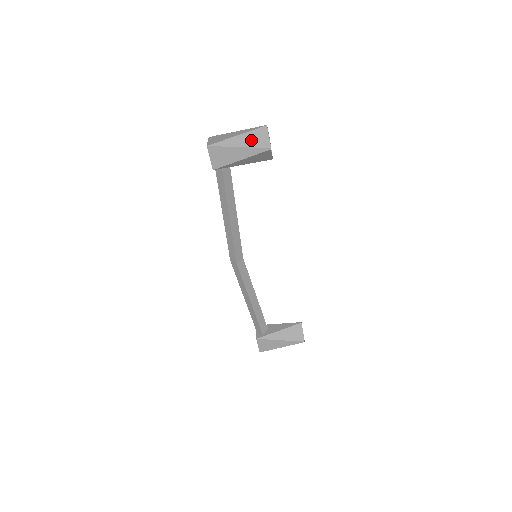
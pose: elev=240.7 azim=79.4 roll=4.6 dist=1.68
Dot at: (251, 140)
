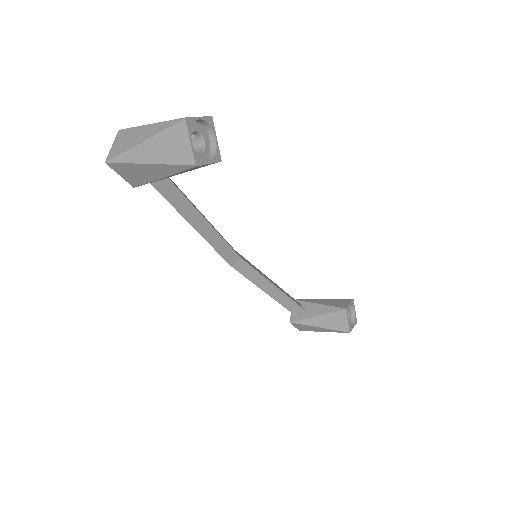
Dot at: (164, 150)
